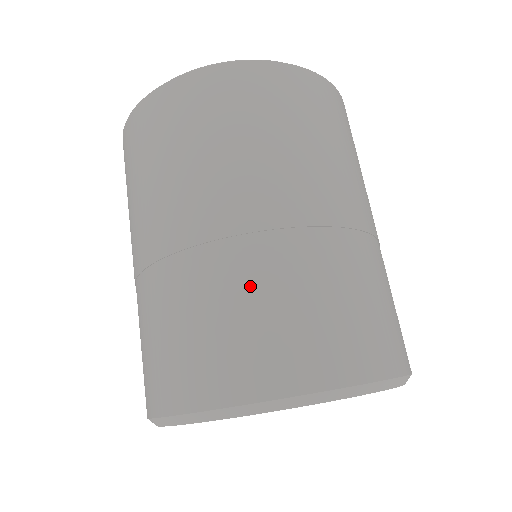
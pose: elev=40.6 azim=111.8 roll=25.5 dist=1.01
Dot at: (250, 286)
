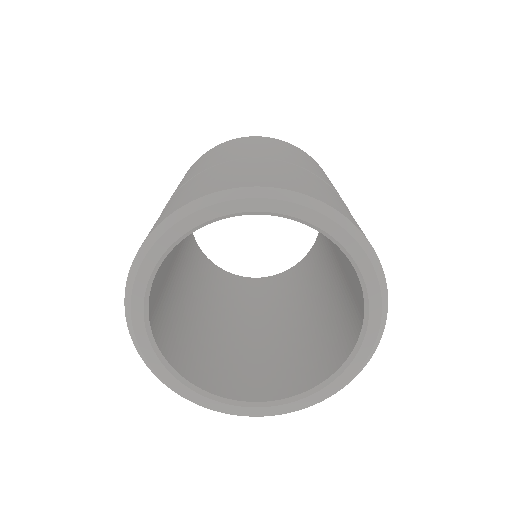
Dot at: (284, 169)
